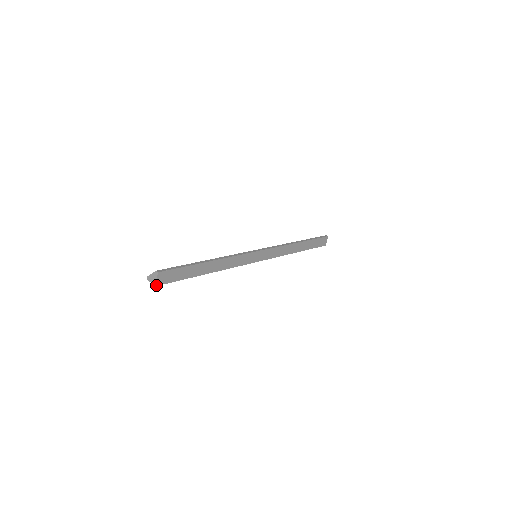
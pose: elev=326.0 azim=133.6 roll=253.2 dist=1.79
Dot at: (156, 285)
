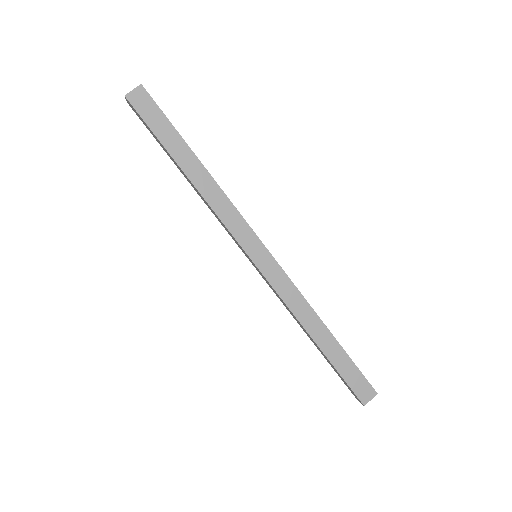
Dot at: (126, 95)
